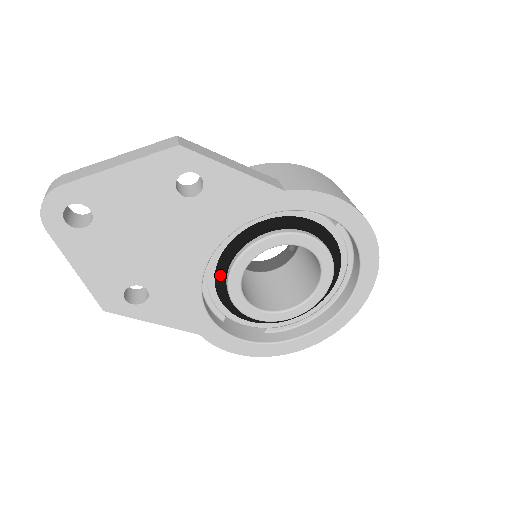
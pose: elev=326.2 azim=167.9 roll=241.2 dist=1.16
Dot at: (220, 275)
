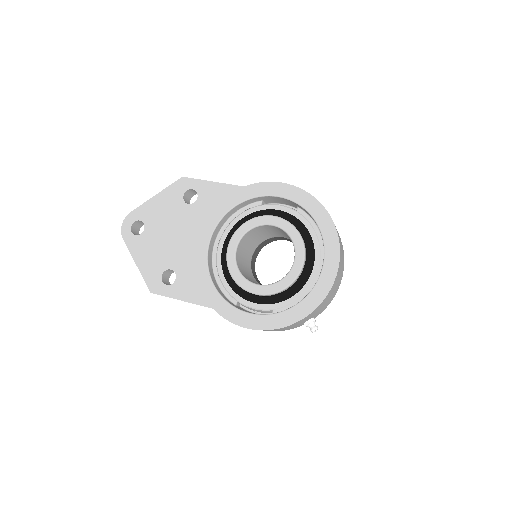
Dot at: (225, 263)
